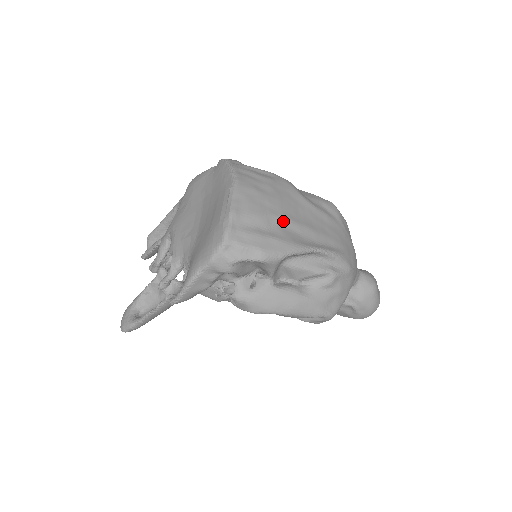
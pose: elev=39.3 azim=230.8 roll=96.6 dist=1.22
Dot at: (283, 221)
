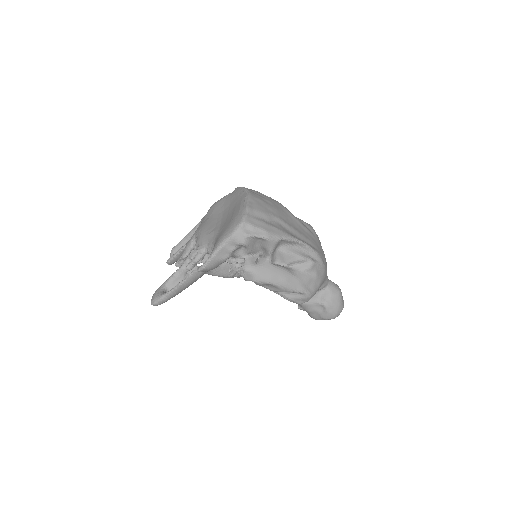
Dot at: (279, 221)
